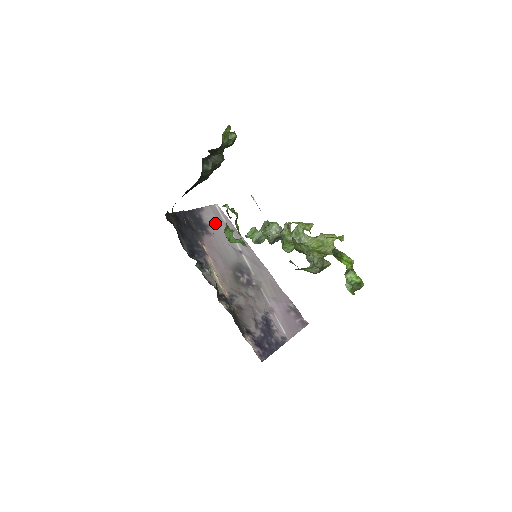
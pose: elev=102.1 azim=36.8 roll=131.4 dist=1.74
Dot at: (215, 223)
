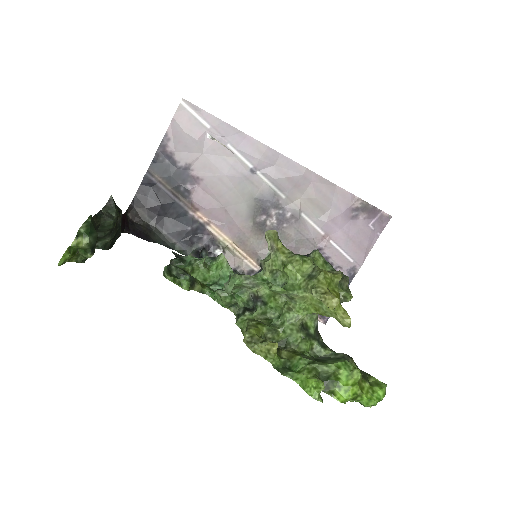
Dot at: (196, 149)
